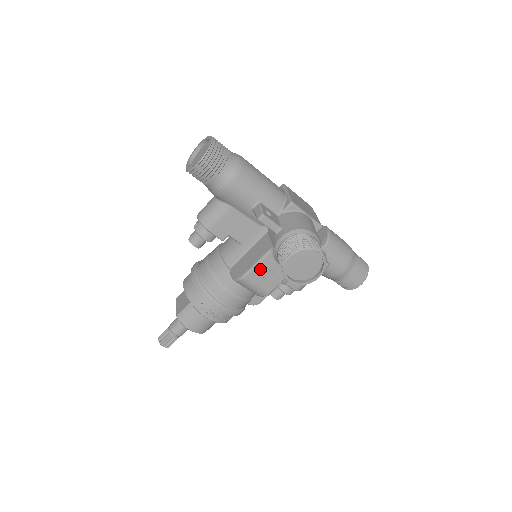
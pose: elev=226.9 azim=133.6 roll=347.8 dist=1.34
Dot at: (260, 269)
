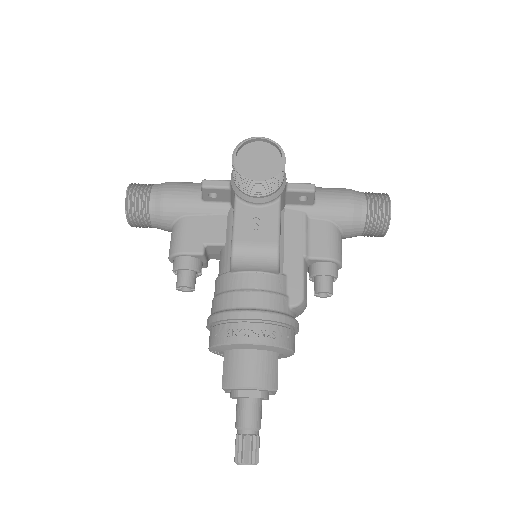
Dot at: (242, 224)
